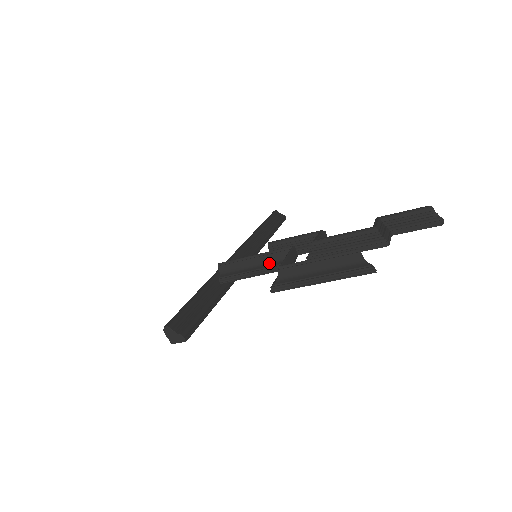
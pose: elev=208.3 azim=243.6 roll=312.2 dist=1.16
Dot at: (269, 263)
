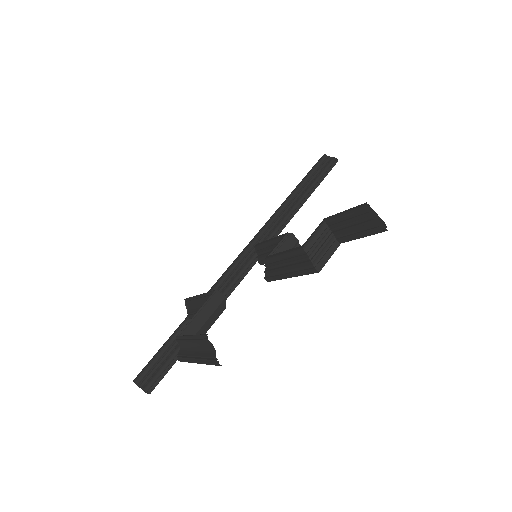
Dot at: occluded
